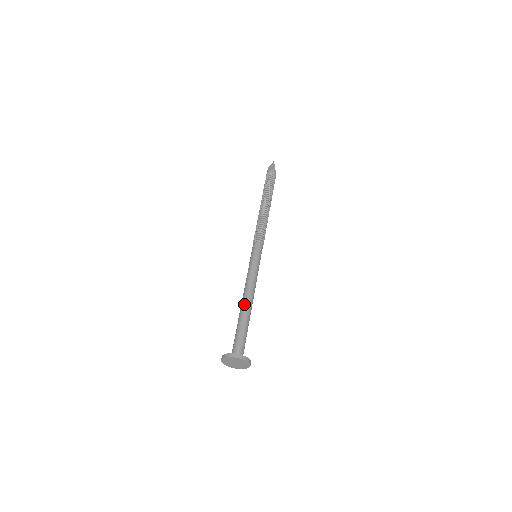
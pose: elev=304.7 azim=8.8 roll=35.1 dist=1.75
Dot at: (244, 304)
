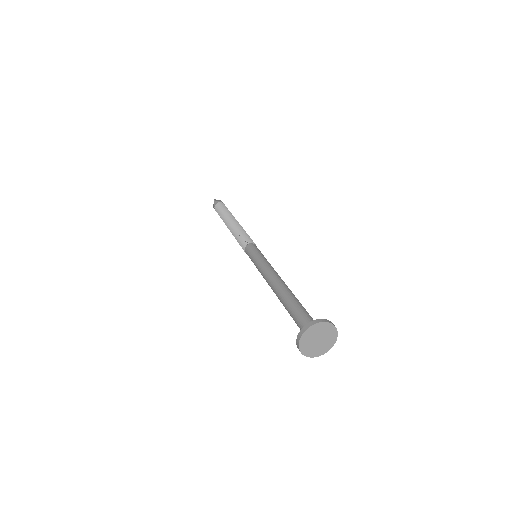
Dot at: (283, 286)
